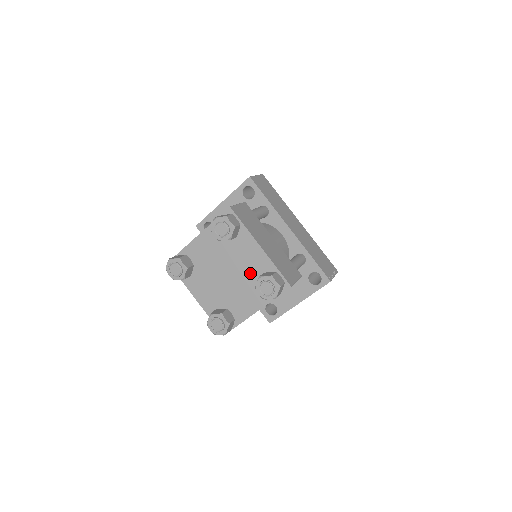
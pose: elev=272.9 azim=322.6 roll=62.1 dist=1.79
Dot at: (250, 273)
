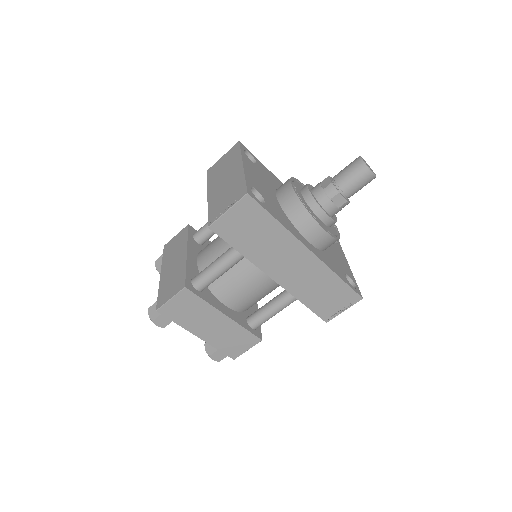
Dot at: occluded
